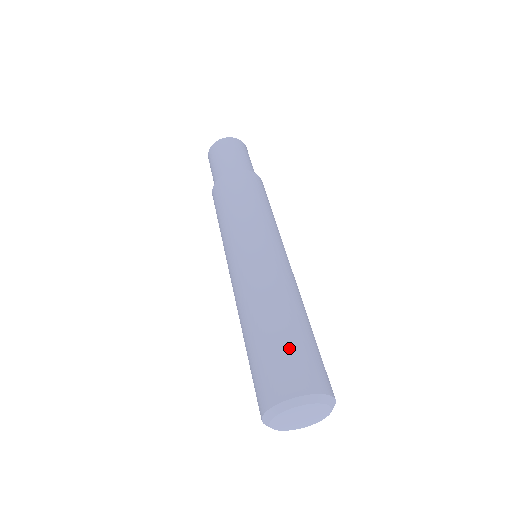
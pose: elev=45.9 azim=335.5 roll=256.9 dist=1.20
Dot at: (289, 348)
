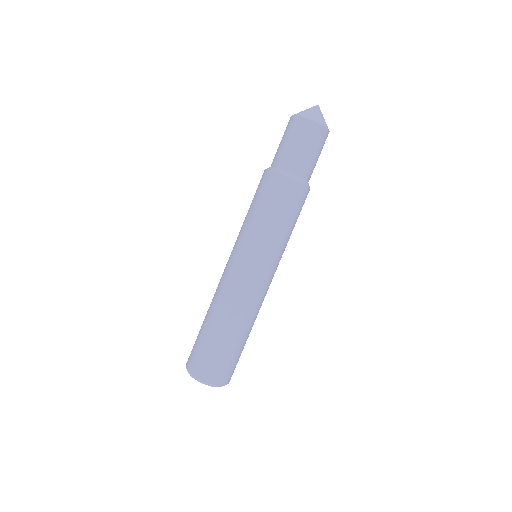
Dot at: (213, 351)
